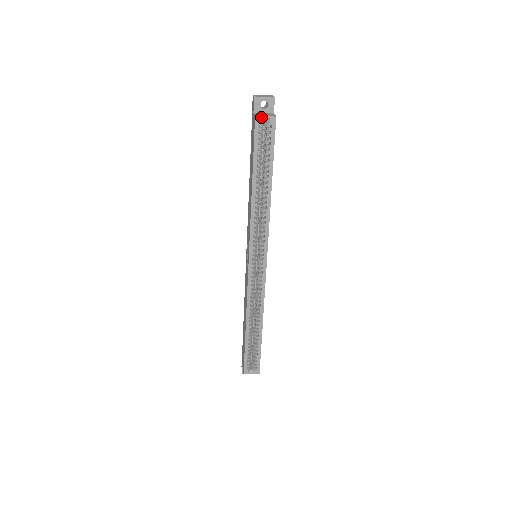
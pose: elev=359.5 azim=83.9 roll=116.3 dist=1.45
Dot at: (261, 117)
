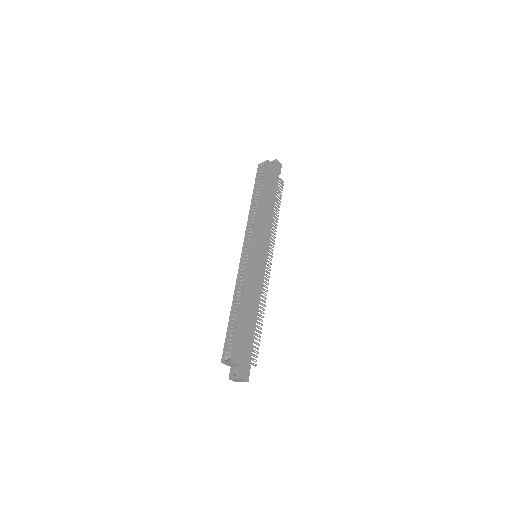
Dot at: (261, 164)
